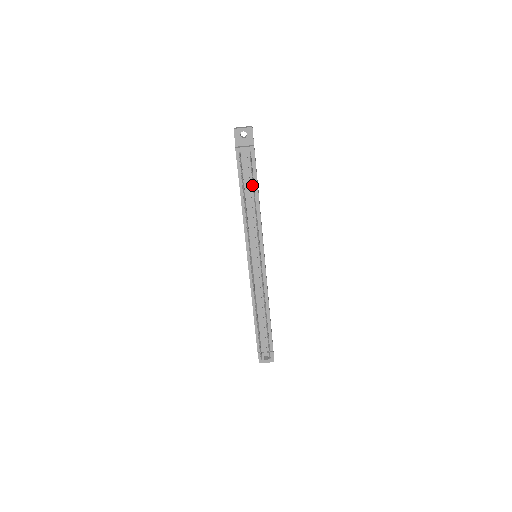
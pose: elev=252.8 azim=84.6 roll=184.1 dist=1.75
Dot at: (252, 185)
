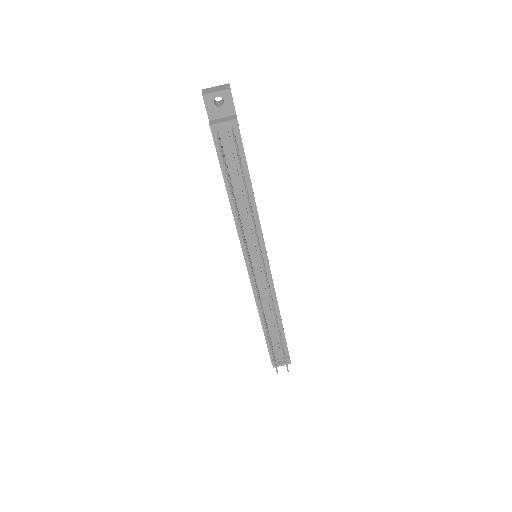
Dot at: occluded
